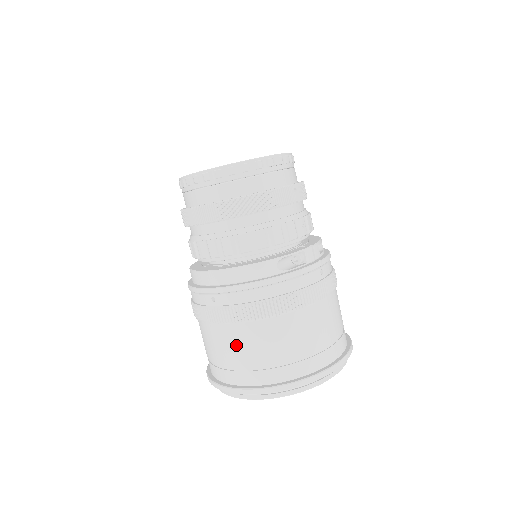
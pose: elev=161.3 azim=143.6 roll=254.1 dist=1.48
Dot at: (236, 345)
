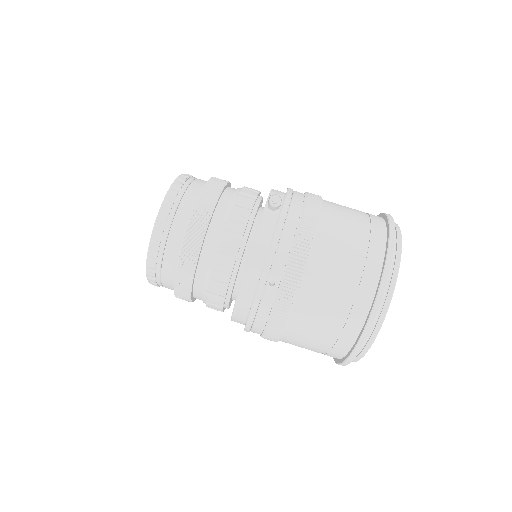
Dot at: (327, 284)
